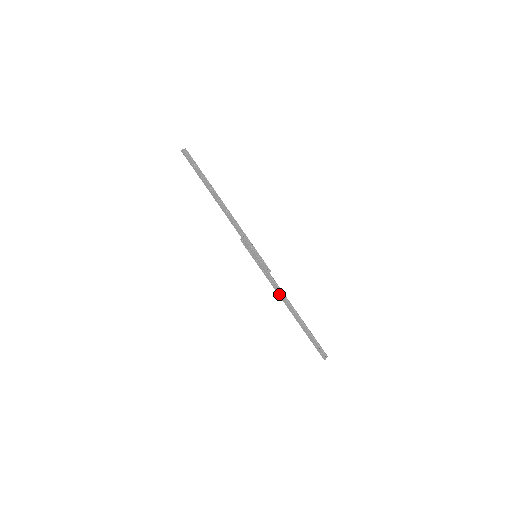
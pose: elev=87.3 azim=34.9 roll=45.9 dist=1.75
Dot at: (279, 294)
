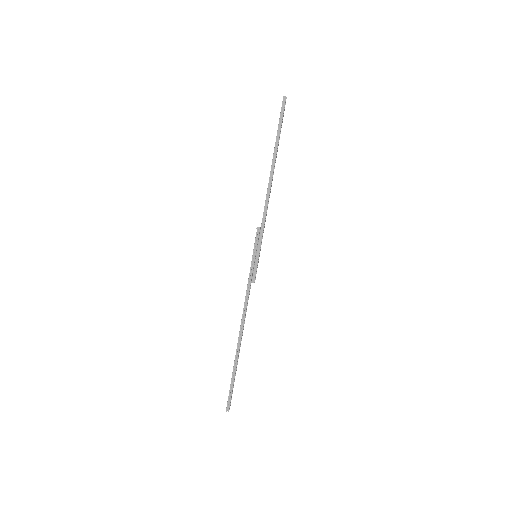
Dot at: (244, 311)
